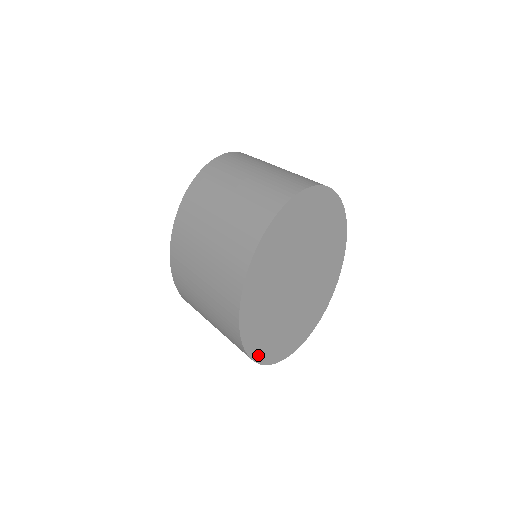
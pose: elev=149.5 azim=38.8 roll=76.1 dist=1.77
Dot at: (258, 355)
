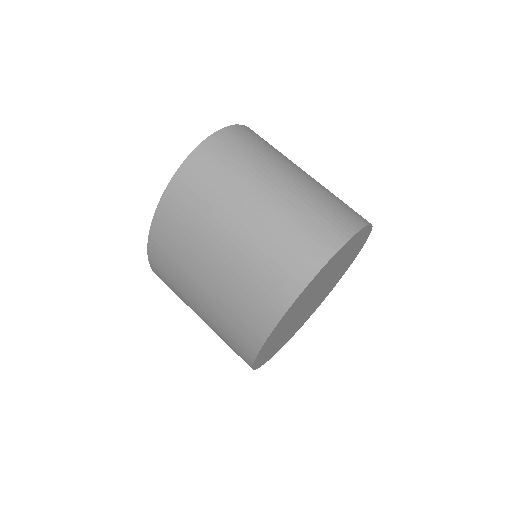
Dot at: (269, 358)
